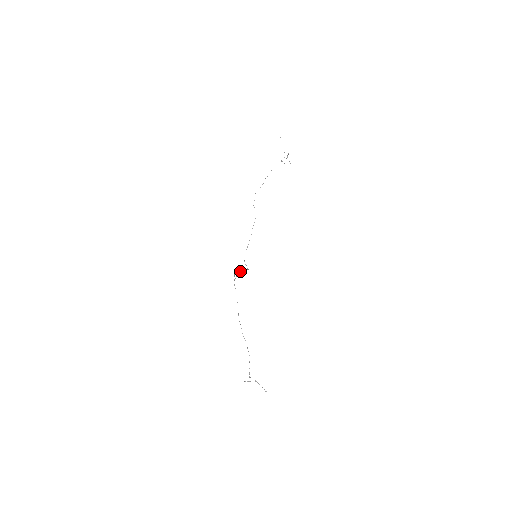
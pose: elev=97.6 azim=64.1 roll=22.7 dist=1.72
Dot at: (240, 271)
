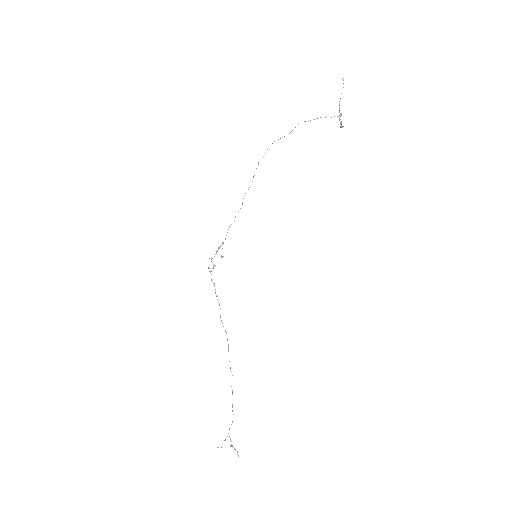
Dot at: (212, 258)
